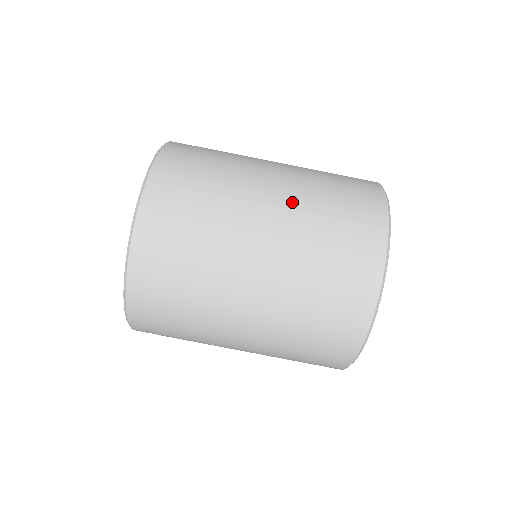
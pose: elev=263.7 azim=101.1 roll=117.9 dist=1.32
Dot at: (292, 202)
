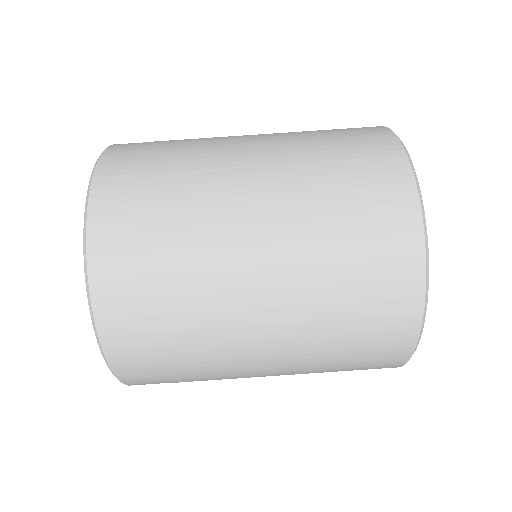
Dot at: (276, 140)
